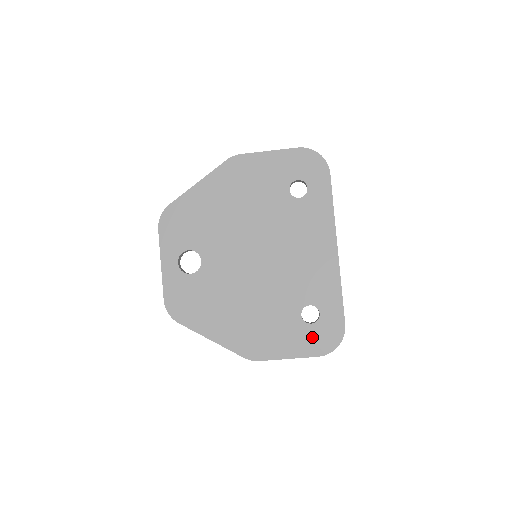
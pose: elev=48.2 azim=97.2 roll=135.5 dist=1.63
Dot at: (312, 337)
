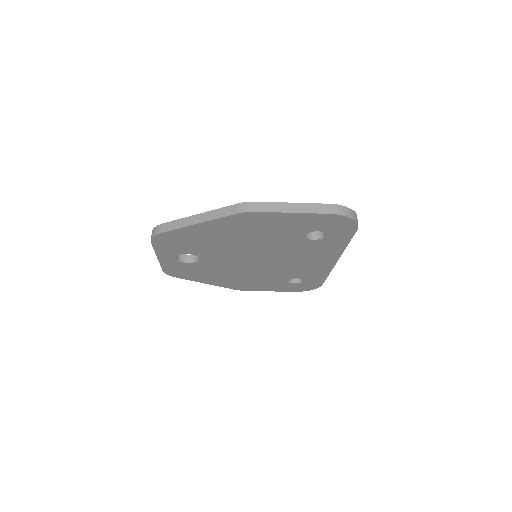
Dot at: (293, 287)
